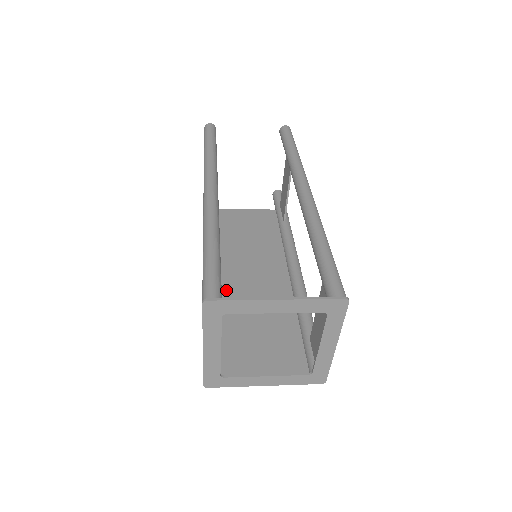
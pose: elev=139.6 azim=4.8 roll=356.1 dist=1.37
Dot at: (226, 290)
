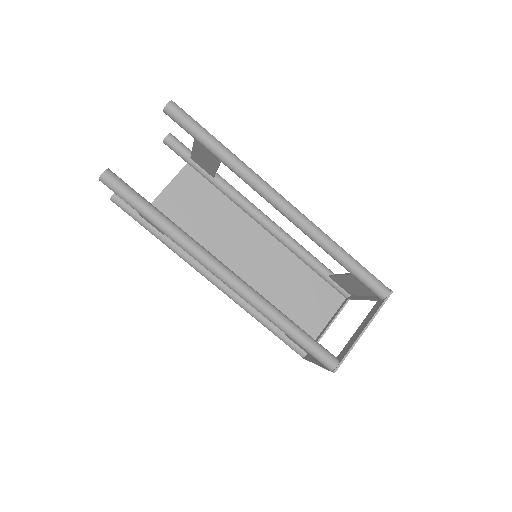
Dot at: occluded
